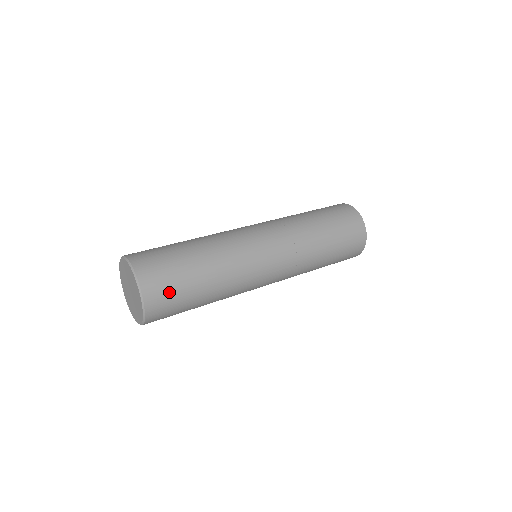
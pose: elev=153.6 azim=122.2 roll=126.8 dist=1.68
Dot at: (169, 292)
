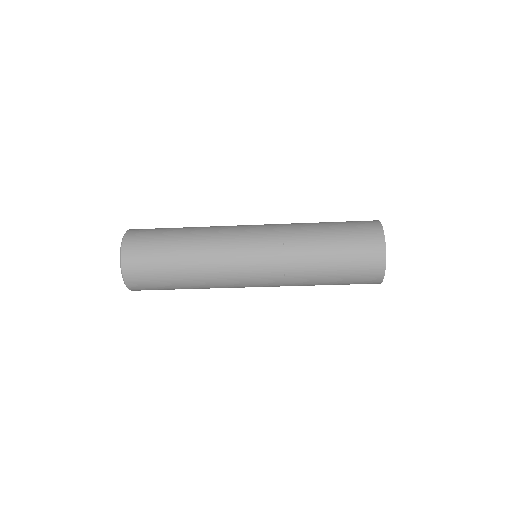
Dot at: occluded
